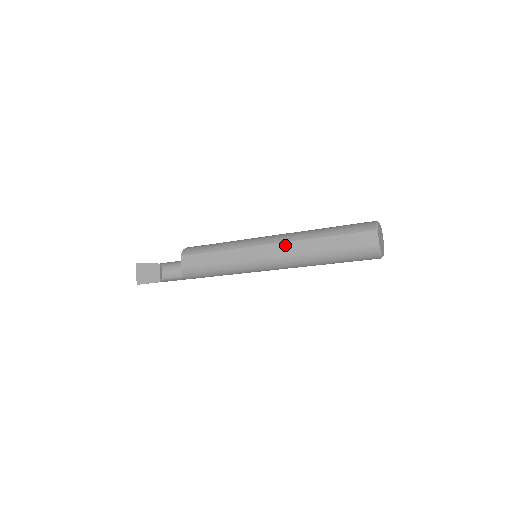
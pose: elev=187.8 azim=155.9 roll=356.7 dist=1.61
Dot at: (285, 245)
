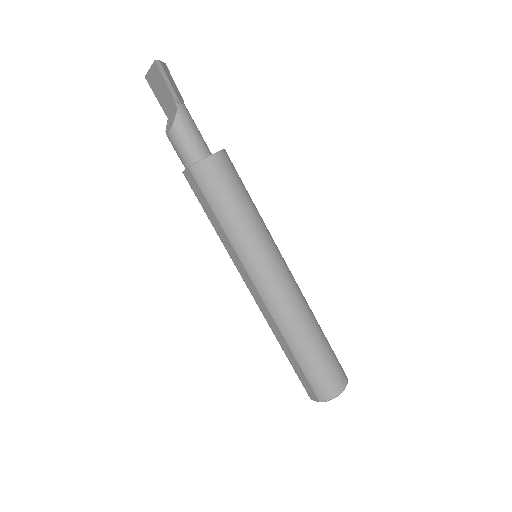
Dot at: (266, 311)
